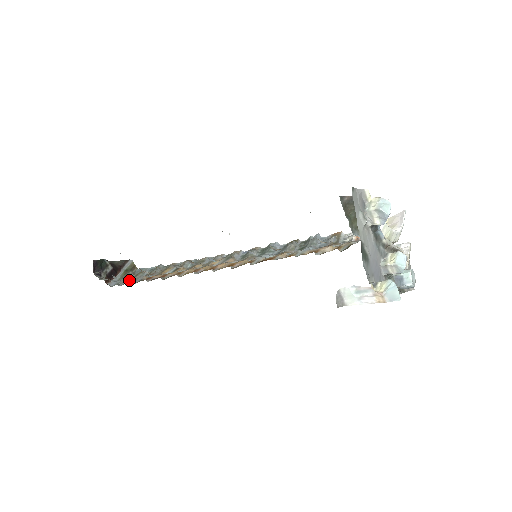
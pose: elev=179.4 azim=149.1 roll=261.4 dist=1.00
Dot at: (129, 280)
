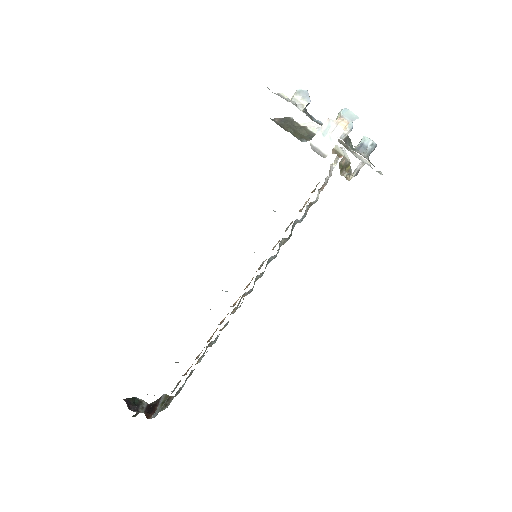
Dot at: (168, 397)
